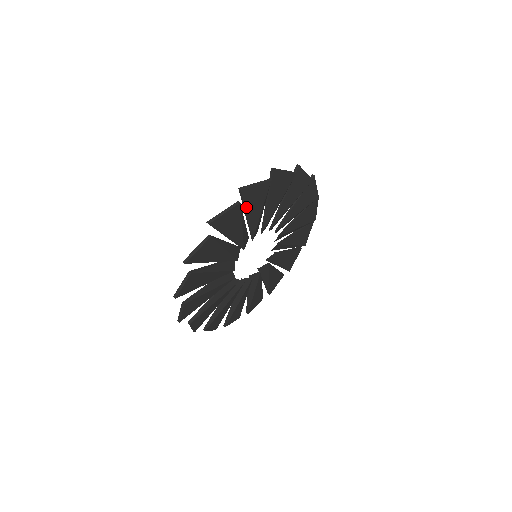
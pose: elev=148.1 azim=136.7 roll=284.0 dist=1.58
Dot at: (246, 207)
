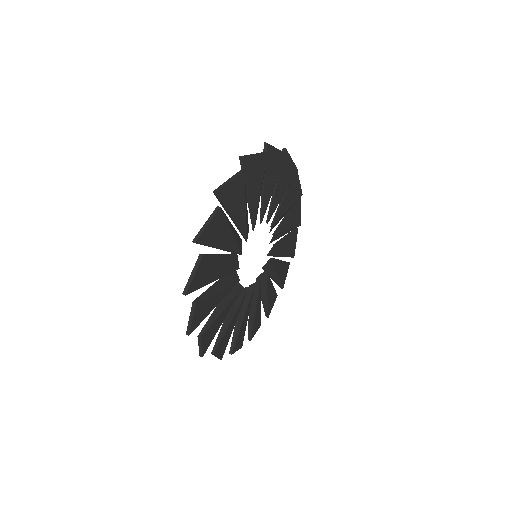
Dot at: (280, 173)
